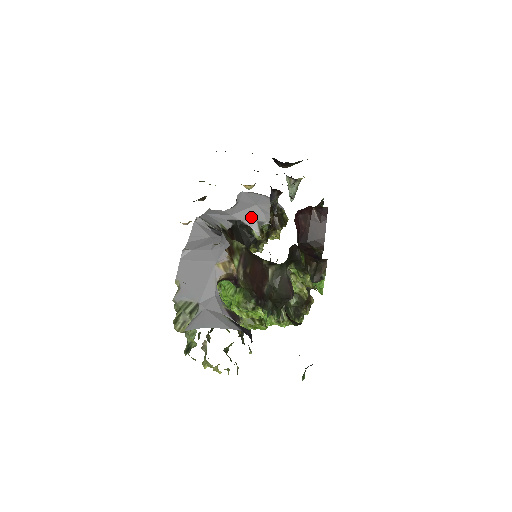
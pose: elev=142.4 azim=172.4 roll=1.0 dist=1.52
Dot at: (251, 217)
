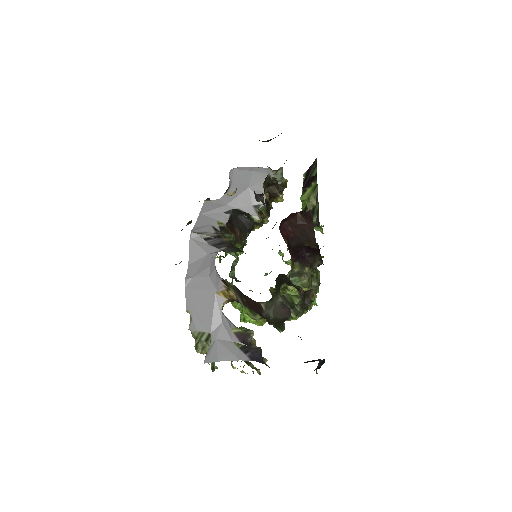
Dot at: (246, 203)
